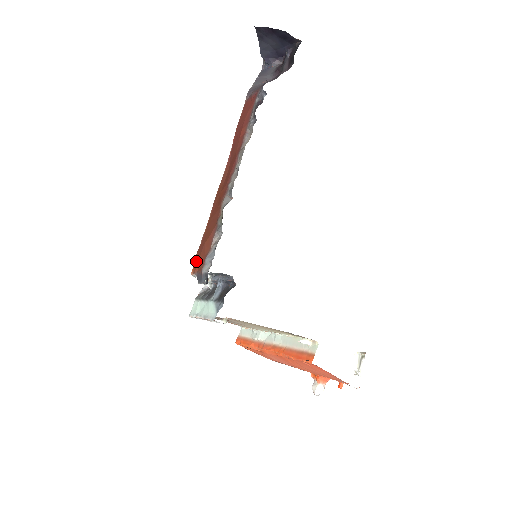
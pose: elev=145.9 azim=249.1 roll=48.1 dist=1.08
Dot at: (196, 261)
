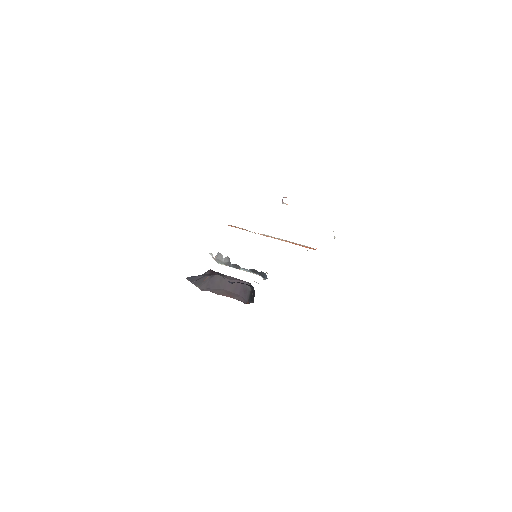
Dot at: occluded
